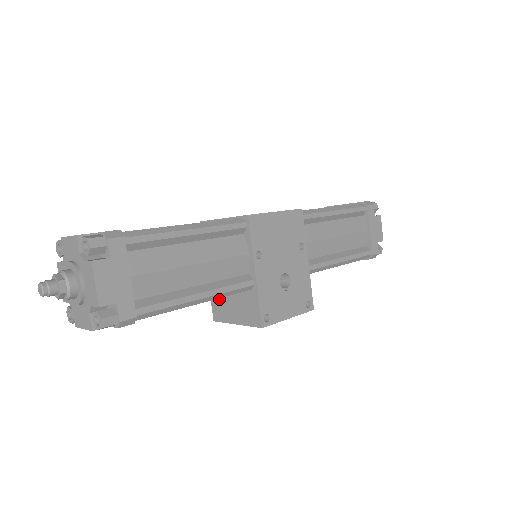
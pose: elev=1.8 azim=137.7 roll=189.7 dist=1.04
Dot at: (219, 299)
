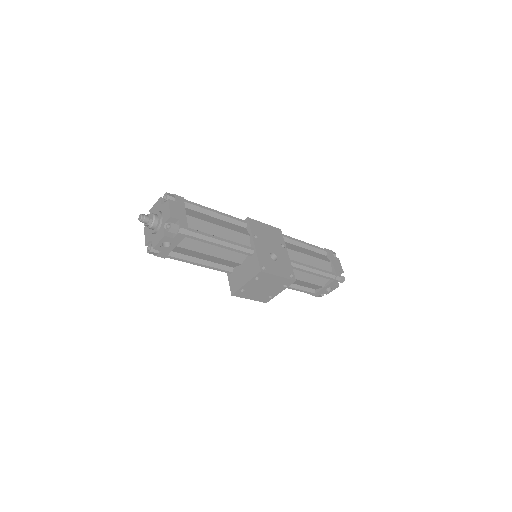
Dot at: (234, 278)
